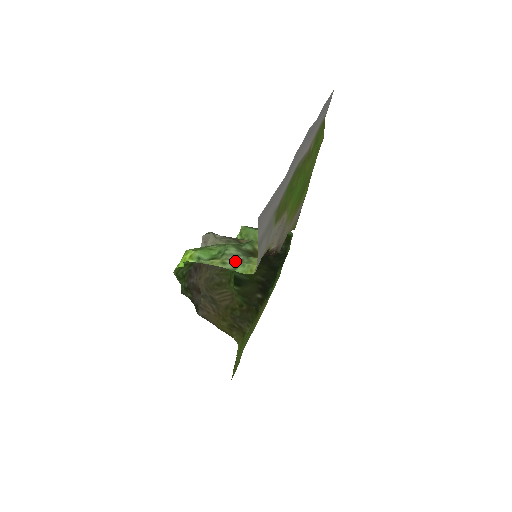
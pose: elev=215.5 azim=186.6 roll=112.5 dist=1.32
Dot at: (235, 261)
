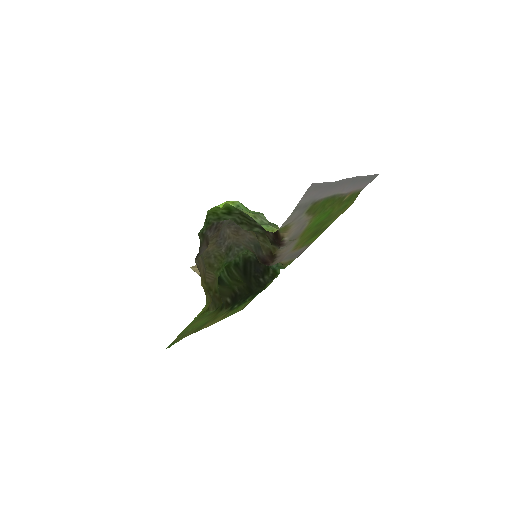
Dot at: (263, 221)
